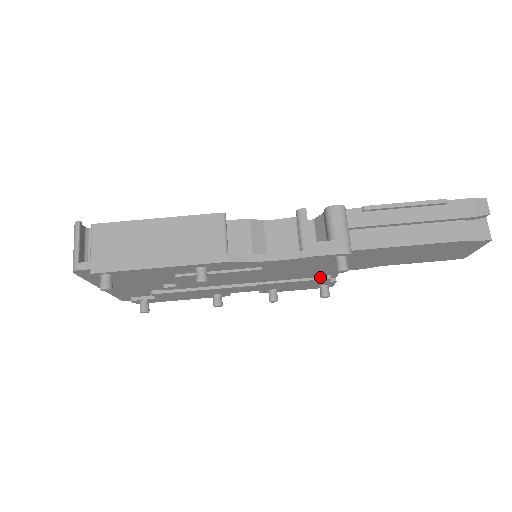
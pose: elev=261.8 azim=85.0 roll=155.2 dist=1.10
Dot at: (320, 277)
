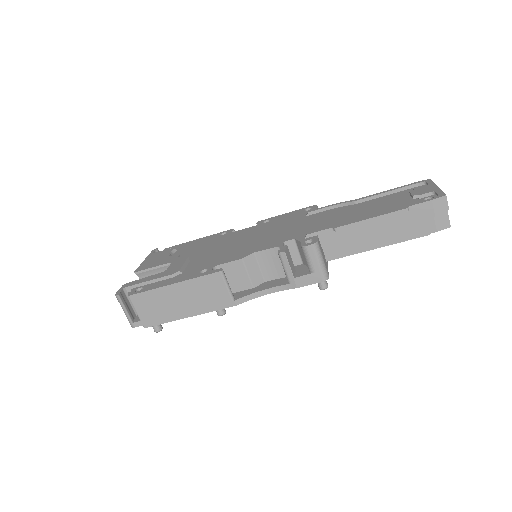
Dot at: occluded
